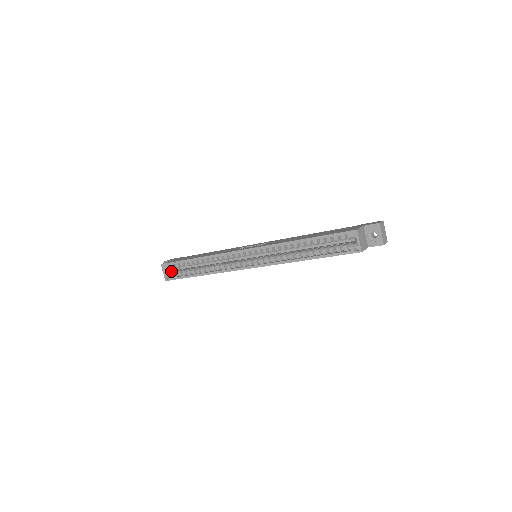
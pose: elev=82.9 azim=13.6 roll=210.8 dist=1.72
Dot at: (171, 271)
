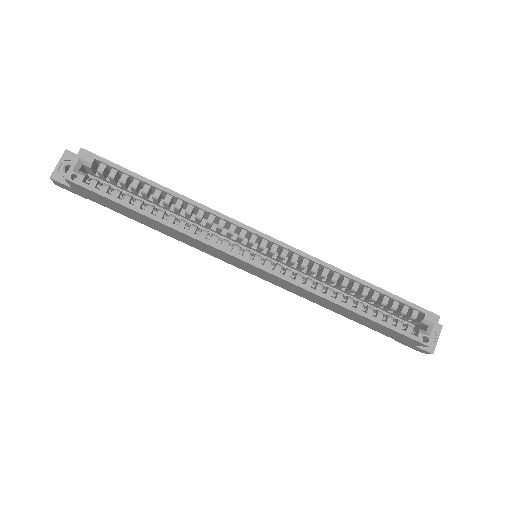
Dot at: occluded
